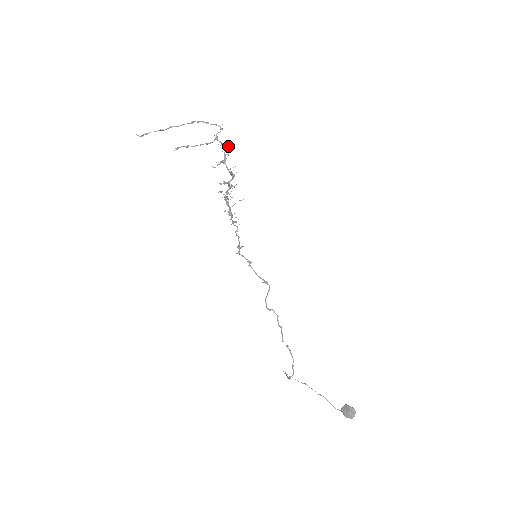
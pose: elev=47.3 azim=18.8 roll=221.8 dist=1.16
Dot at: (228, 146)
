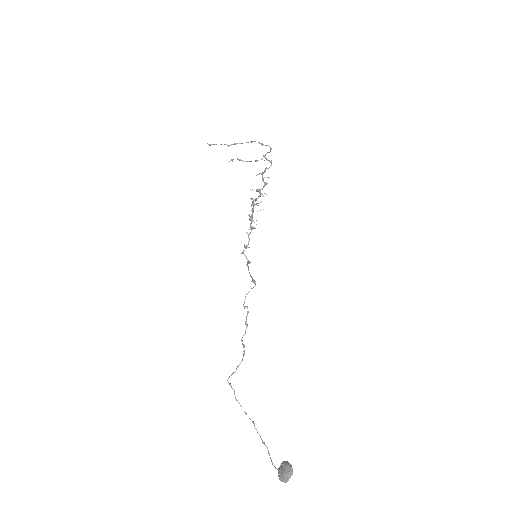
Dot at: (271, 162)
